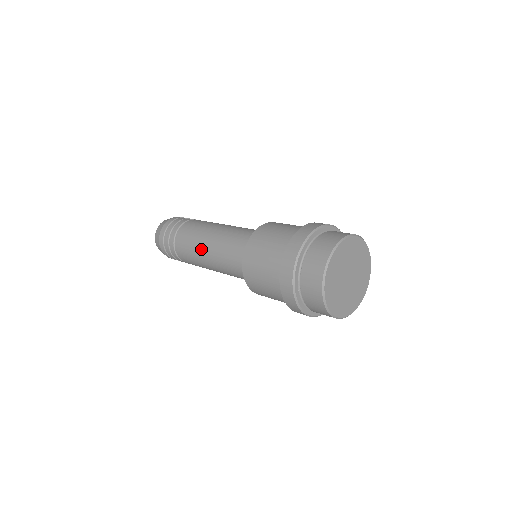
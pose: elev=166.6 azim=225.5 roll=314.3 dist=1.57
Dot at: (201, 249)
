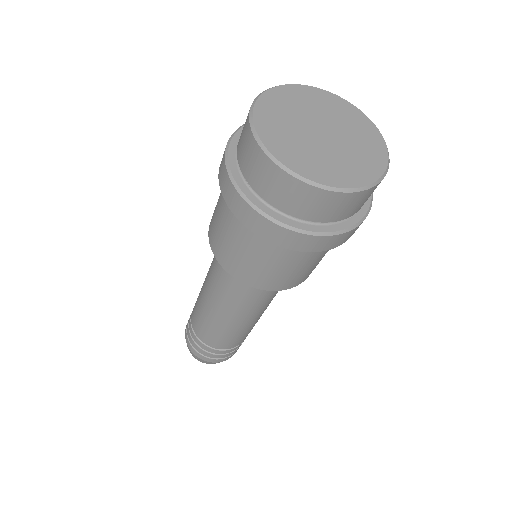
Dot at: occluded
